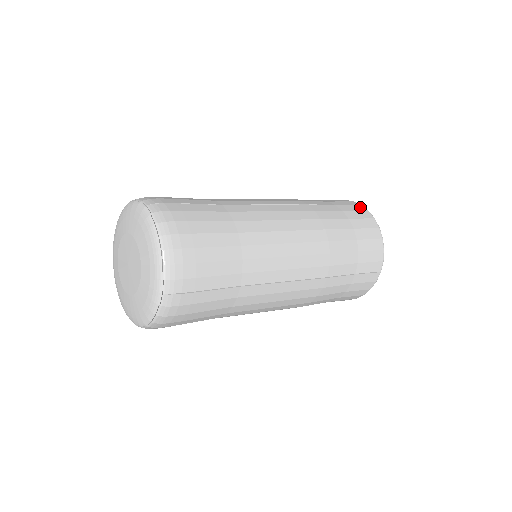
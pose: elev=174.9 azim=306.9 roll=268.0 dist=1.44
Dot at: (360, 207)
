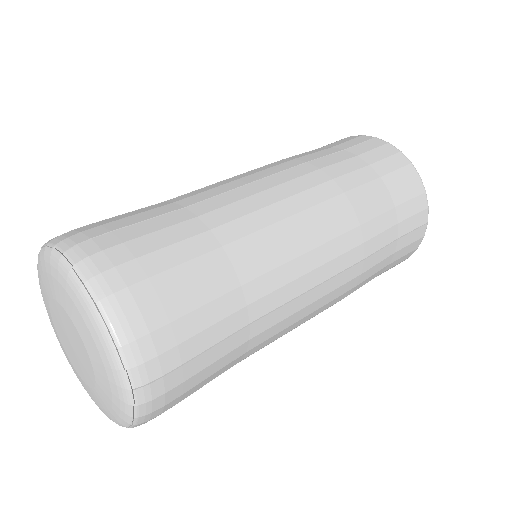
Dot at: (377, 141)
